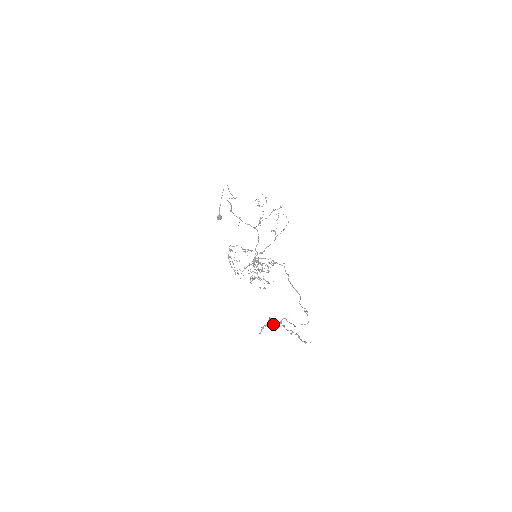
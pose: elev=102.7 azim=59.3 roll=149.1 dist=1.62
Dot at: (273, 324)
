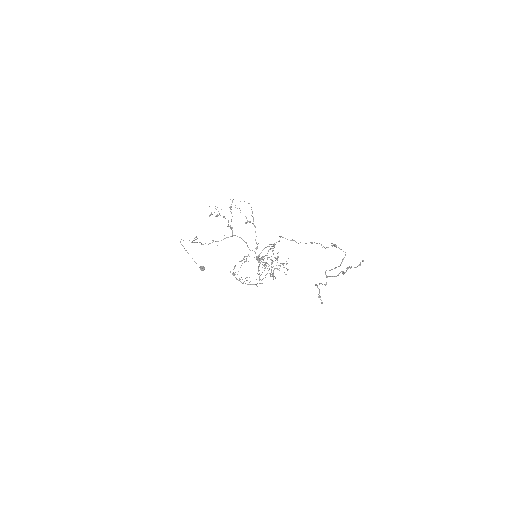
Dot at: occluded
